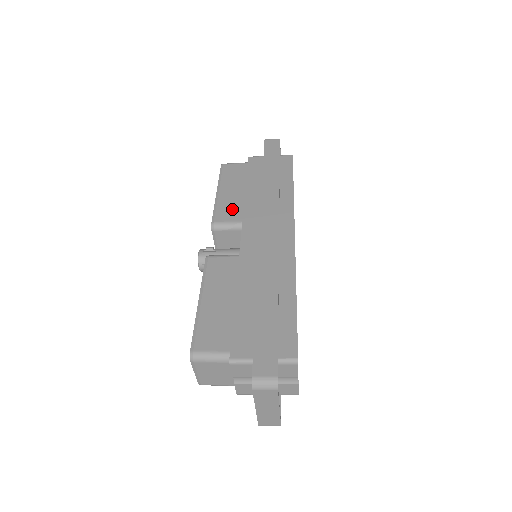
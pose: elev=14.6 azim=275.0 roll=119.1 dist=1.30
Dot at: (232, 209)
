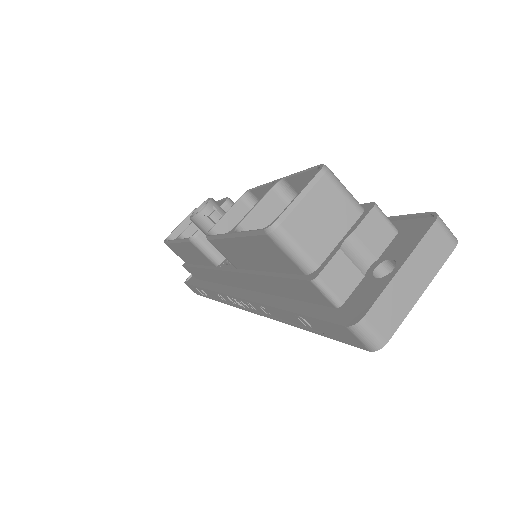
Dot at: occluded
